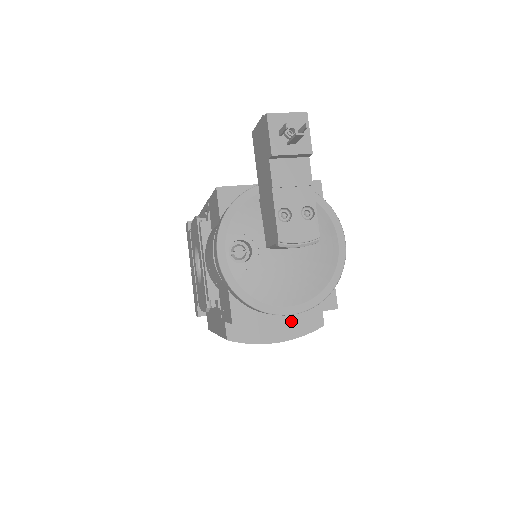
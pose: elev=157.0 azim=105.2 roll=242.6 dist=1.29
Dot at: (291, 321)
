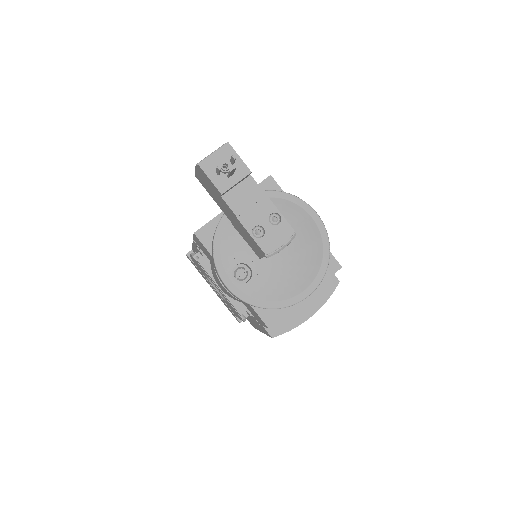
Dot at: (312, 294)
